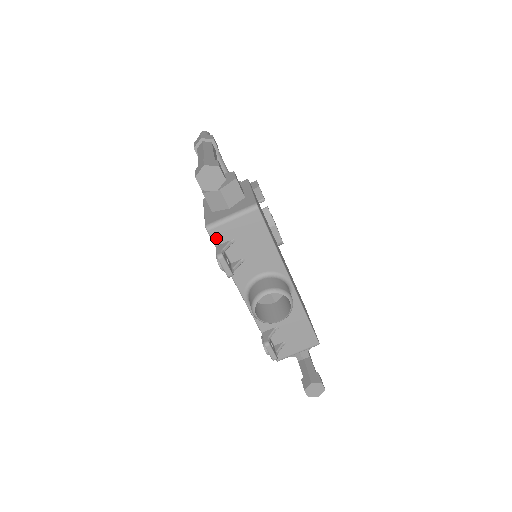
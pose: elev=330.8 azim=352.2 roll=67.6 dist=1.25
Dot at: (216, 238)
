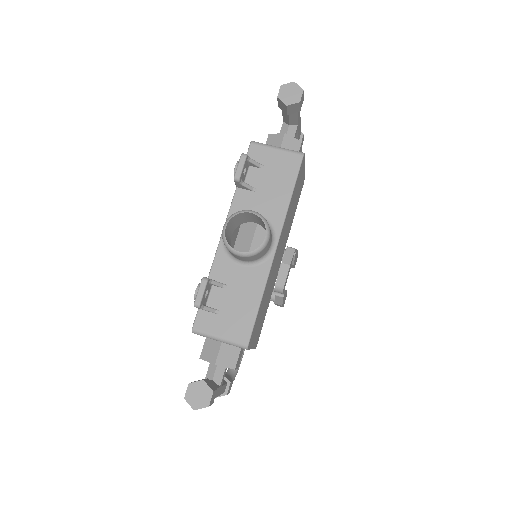
Dot at: (252, 154)
